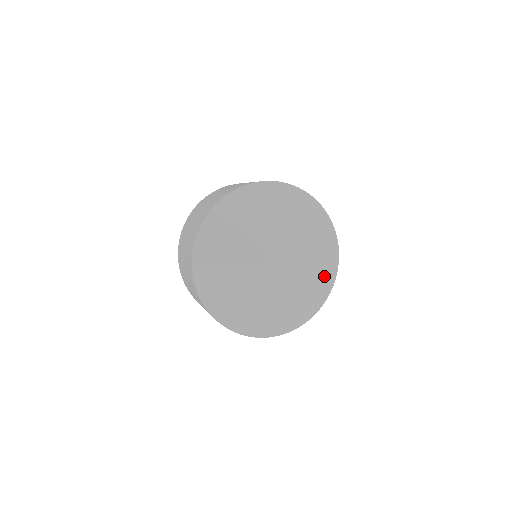
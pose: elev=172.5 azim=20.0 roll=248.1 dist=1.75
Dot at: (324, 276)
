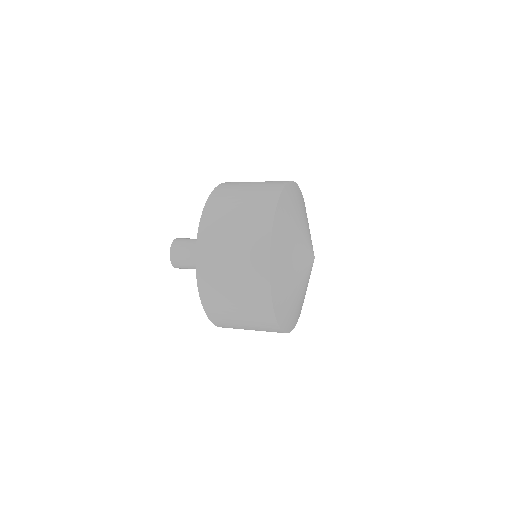
Dot at: occluded
